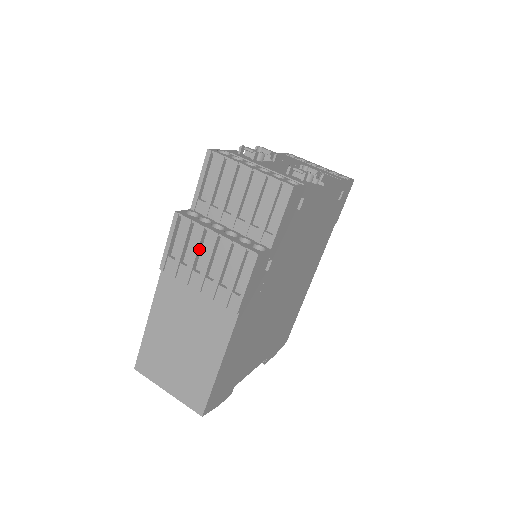
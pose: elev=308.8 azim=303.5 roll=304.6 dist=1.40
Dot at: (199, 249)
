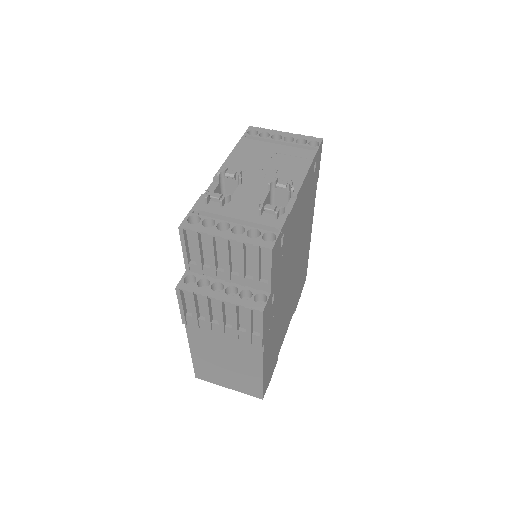
Dot at: (210, 309)
